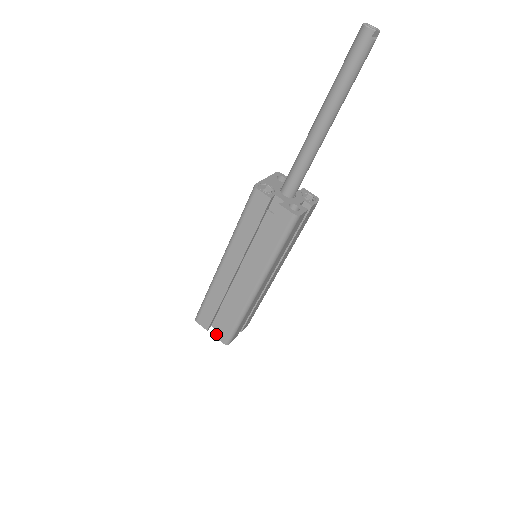
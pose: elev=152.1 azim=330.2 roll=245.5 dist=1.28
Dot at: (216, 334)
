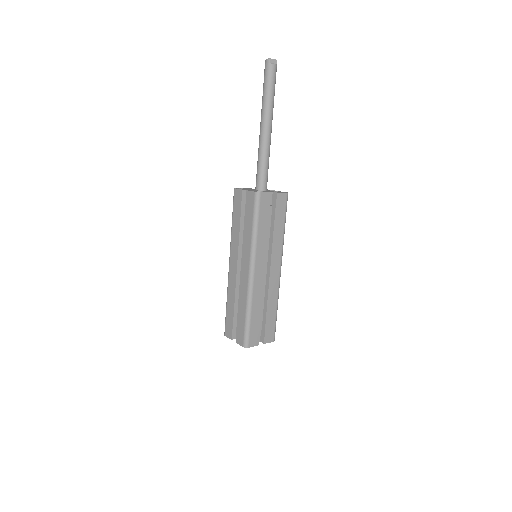
Dot at: (237, 339)
